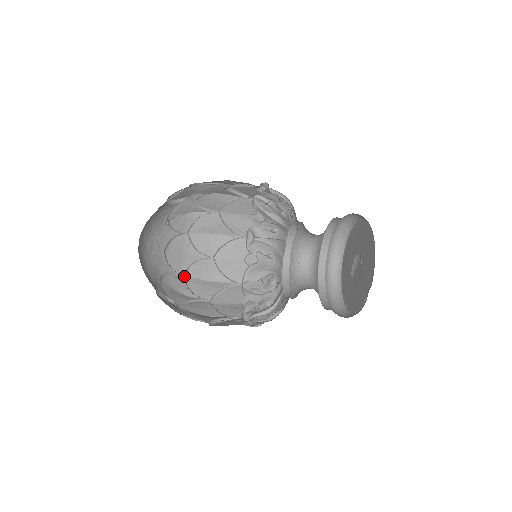
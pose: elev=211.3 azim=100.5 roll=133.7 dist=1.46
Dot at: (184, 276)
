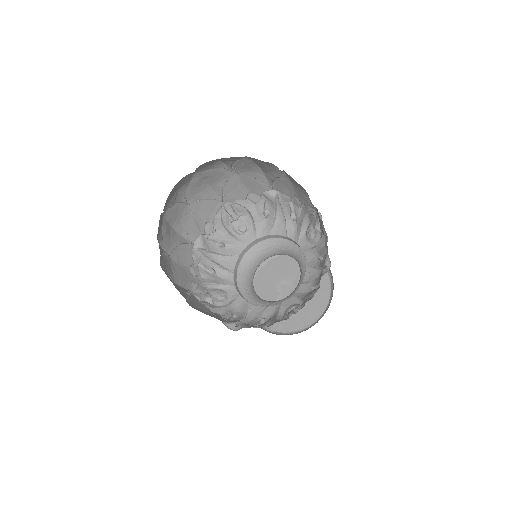
Dot at: (196, 172)
